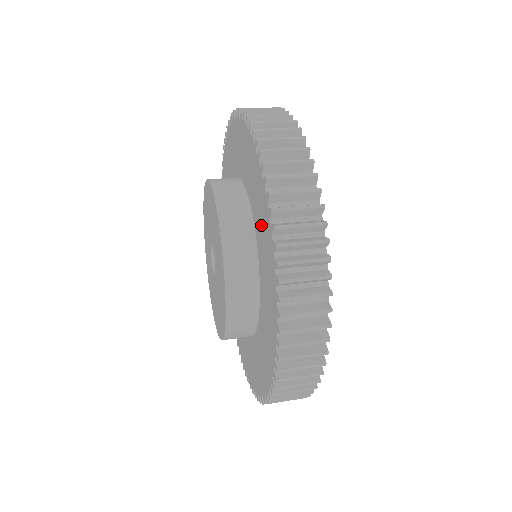
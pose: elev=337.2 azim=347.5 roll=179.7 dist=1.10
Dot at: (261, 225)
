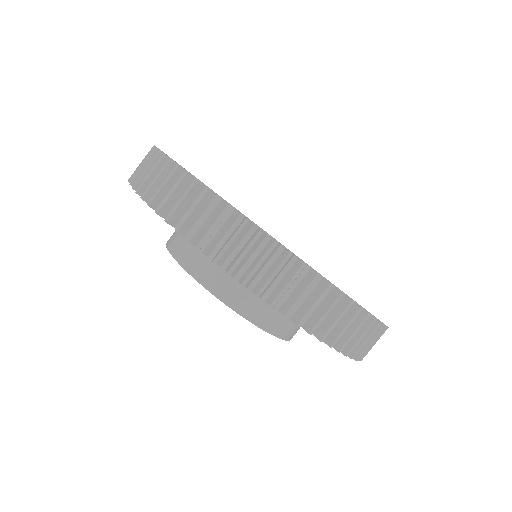
Dot at: occluded
